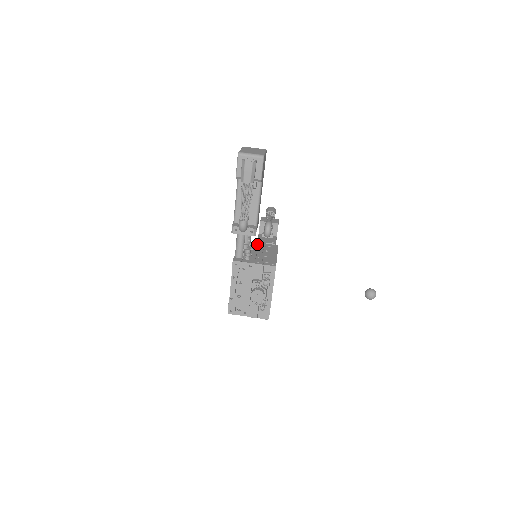
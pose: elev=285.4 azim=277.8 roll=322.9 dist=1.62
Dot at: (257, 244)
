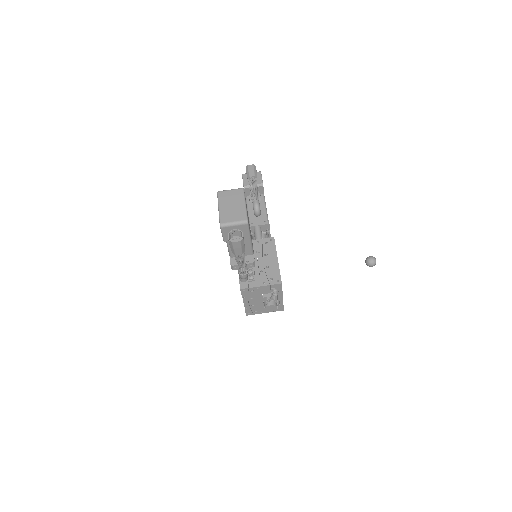
Dot at: (254, 244)
